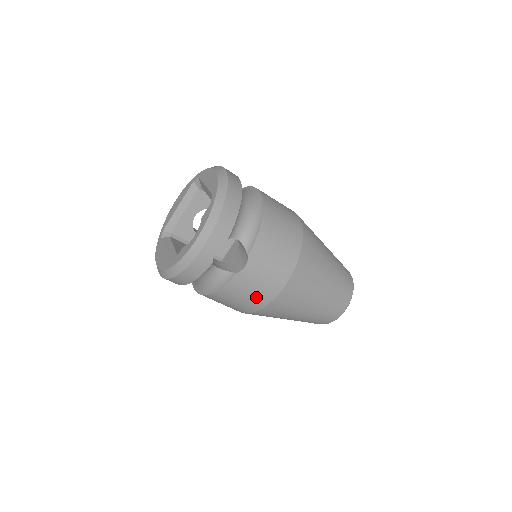
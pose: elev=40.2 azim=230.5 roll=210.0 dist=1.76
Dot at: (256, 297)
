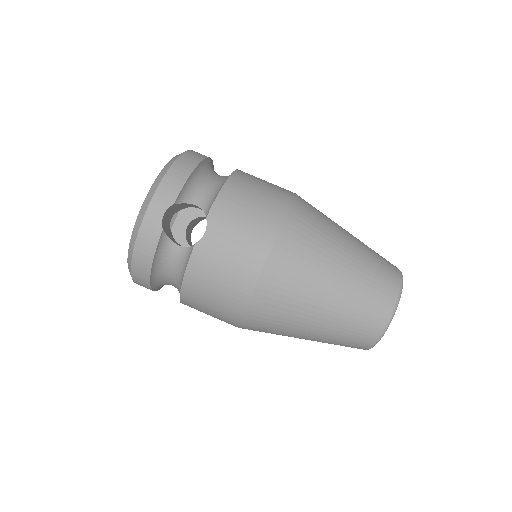
Dot at: (233, 280)
